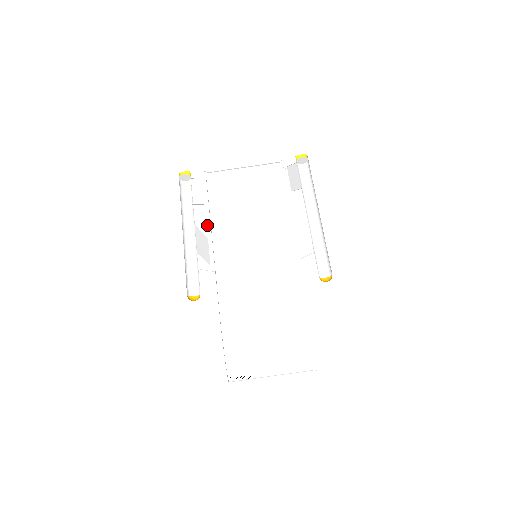
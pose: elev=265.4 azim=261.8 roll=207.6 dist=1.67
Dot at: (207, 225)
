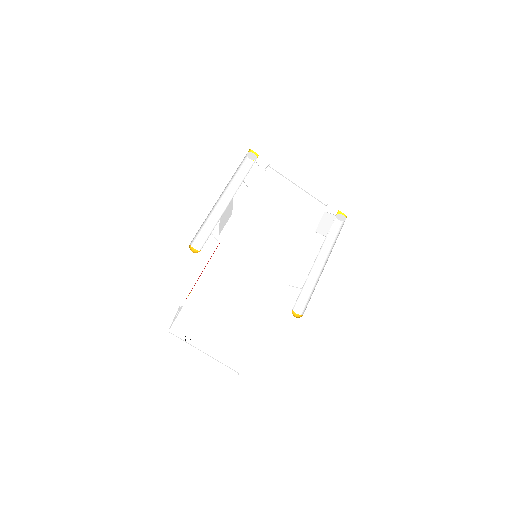
Dot at: (239, 203)
